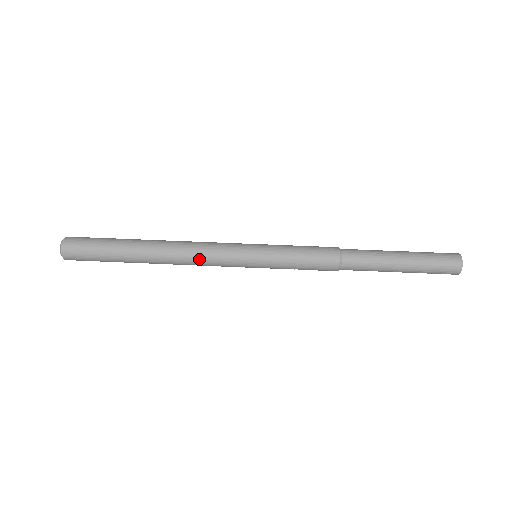
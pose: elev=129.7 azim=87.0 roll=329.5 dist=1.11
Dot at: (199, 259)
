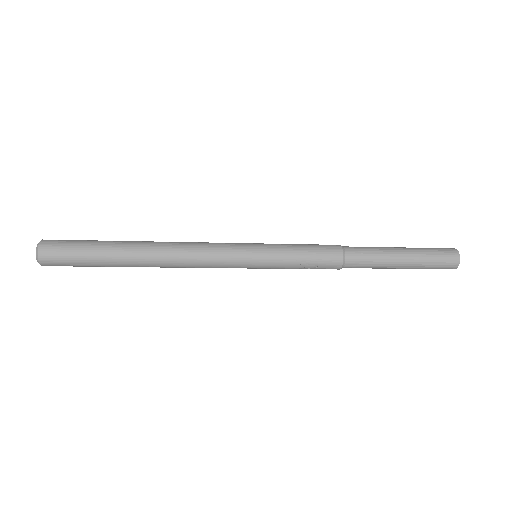
Dot at: (197, 248)
